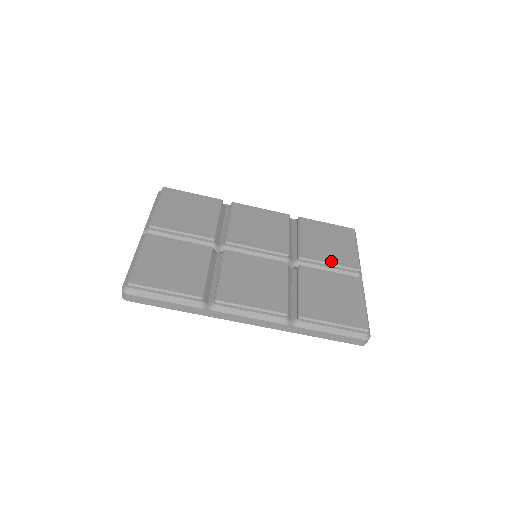
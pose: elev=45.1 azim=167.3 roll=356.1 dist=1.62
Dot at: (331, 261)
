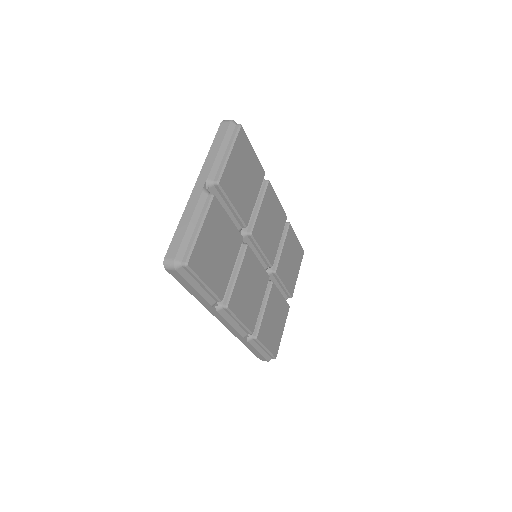
Dot at: (286, 283)
